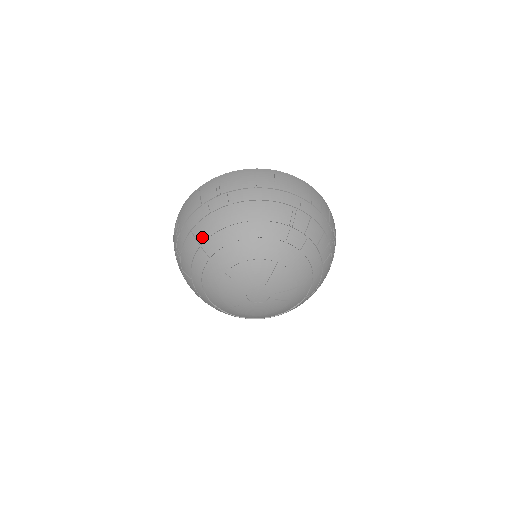
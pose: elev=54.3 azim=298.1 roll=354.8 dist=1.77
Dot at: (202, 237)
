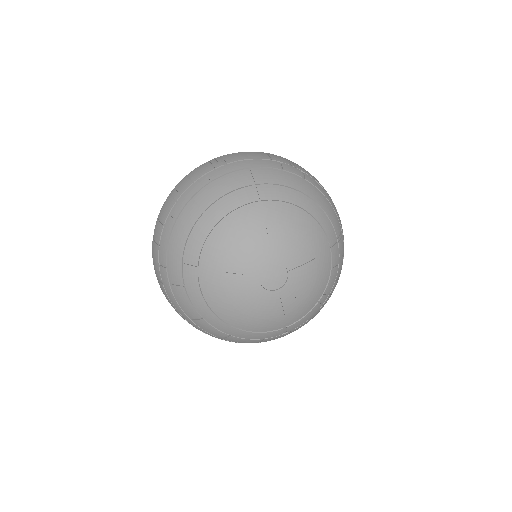
Dot at: (262, 179)
